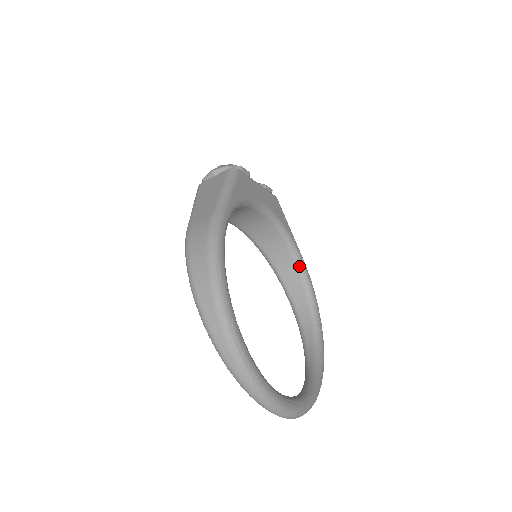
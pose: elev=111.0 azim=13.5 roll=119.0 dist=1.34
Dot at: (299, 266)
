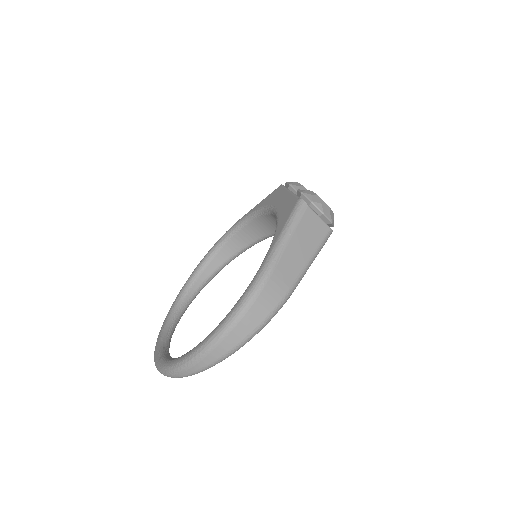
Dot at: (254, 244)
